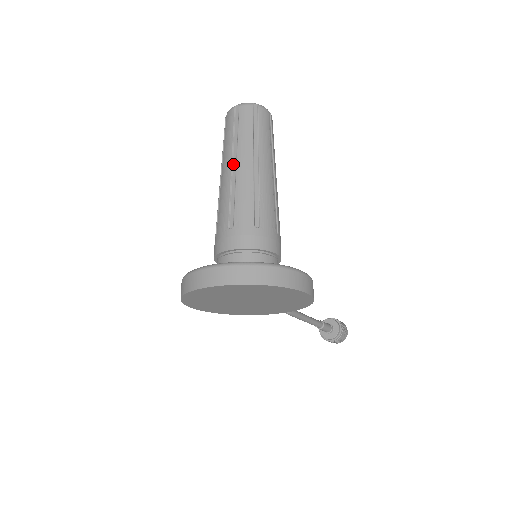
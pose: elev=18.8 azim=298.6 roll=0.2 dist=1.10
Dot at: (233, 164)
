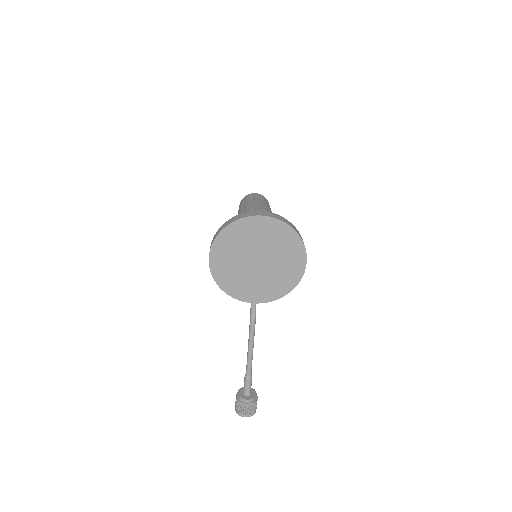
Dot at: (256, 205)
